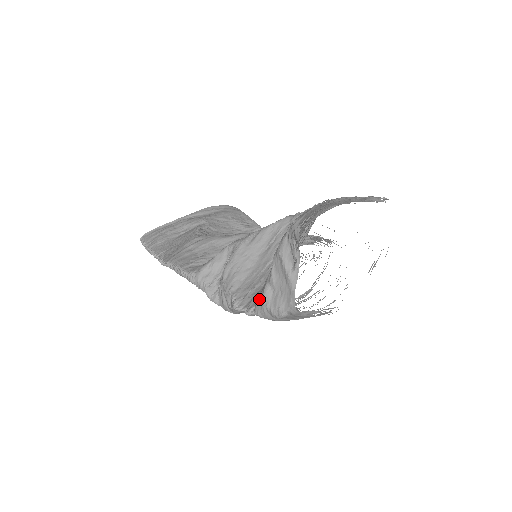
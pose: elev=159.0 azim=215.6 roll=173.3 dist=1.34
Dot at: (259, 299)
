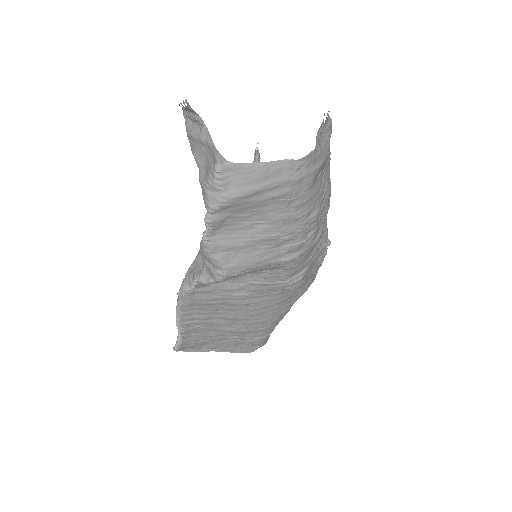
Dot at: (202, 194)
